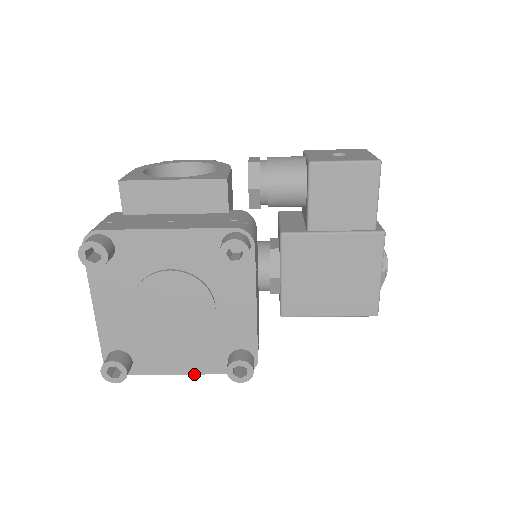
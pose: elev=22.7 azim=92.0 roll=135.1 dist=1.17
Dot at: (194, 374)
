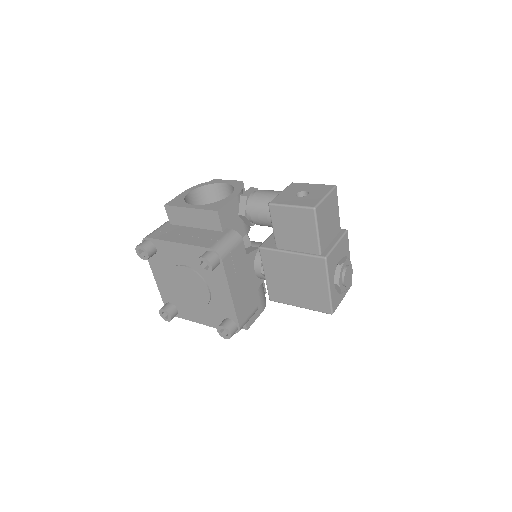
Dot at: (209, 326)
